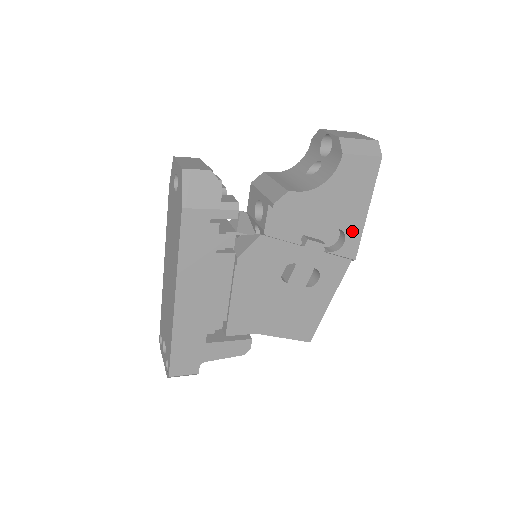
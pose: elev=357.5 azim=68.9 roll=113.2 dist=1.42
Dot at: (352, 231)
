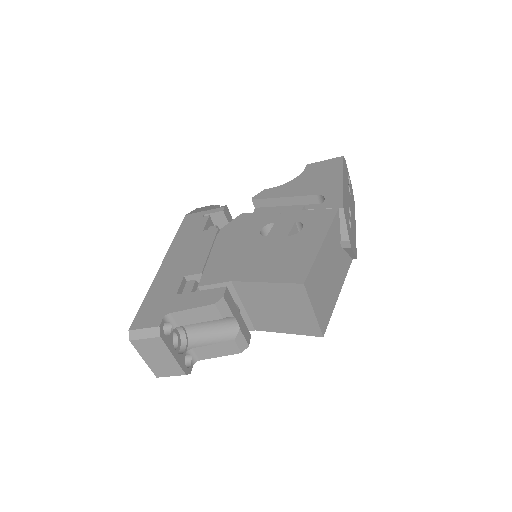
Dot at: (331, 193)
